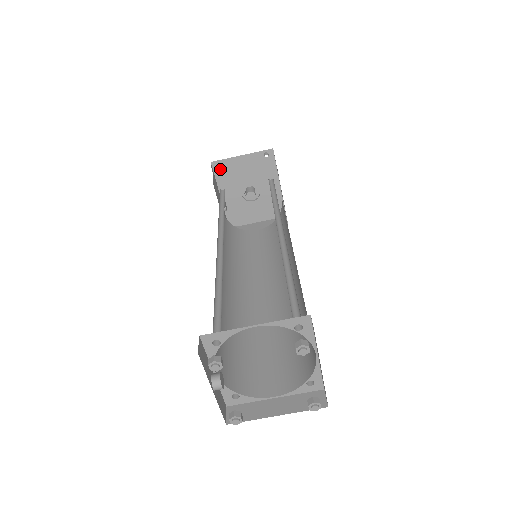
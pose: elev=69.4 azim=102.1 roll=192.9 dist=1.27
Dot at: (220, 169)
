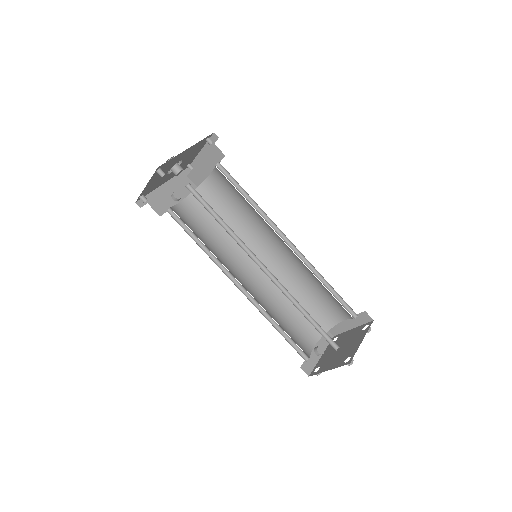
Dot at: (144, 194)
